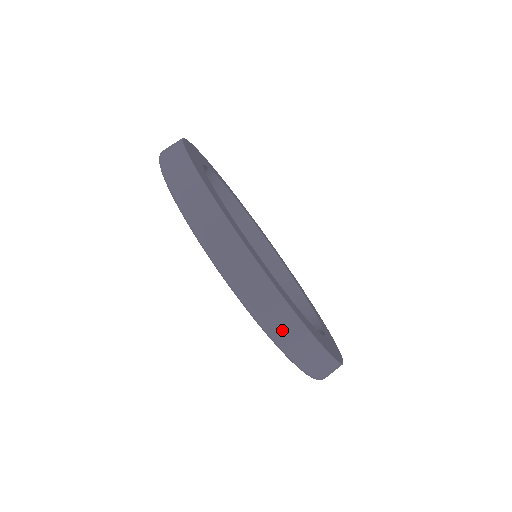
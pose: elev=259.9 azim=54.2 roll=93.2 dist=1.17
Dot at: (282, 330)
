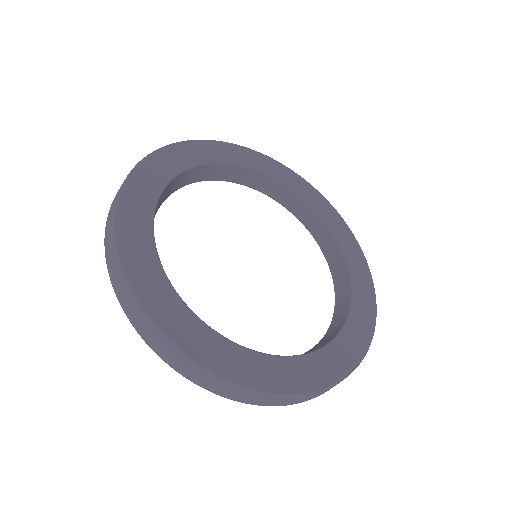
Dot at: occluded
